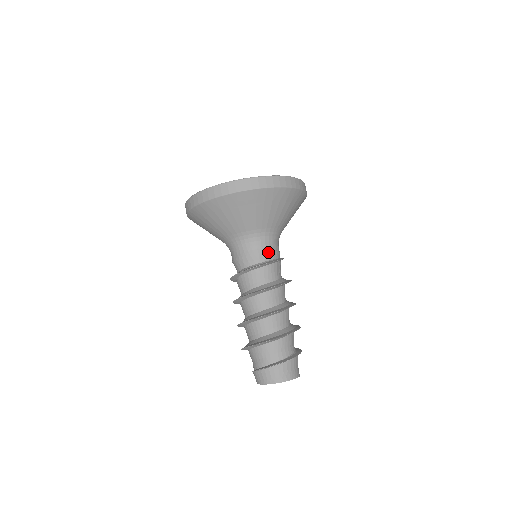
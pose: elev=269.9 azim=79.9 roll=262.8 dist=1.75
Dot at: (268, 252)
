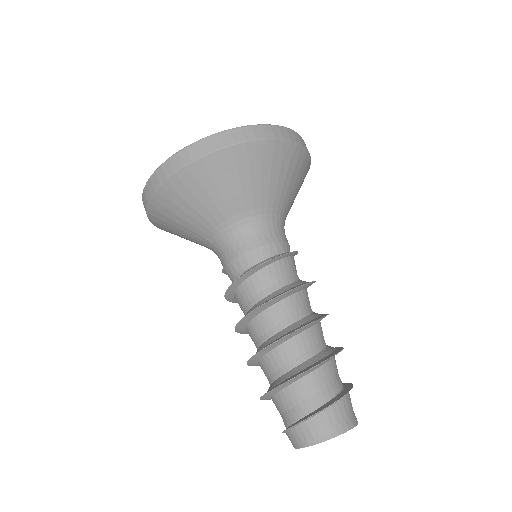
Dot at: (279, 241)
